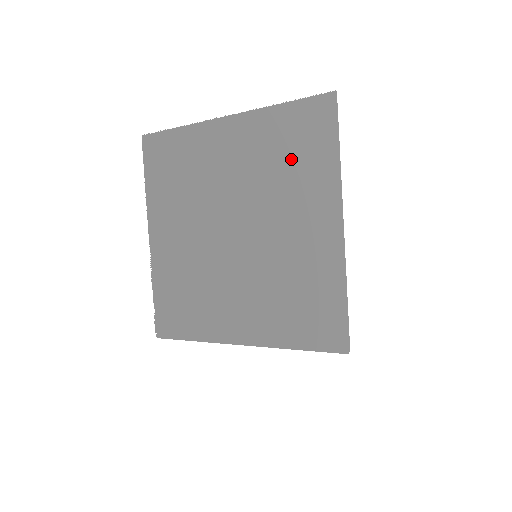
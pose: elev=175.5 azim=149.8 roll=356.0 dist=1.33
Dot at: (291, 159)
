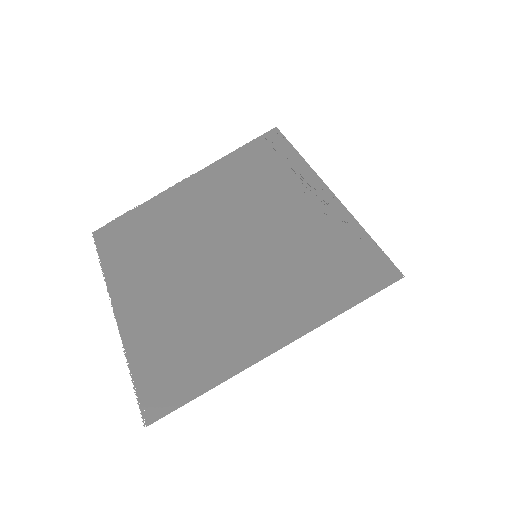
Dot at: (258, 175)
